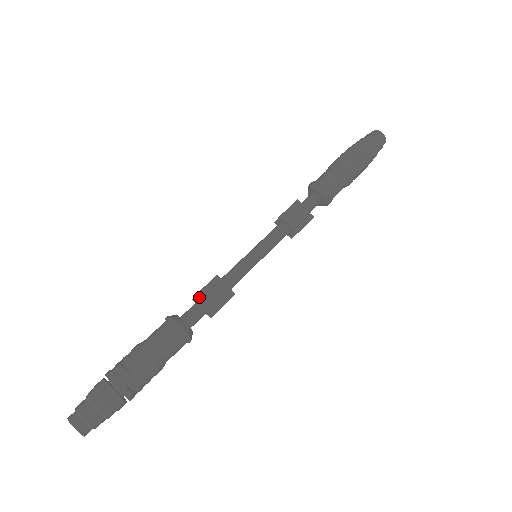
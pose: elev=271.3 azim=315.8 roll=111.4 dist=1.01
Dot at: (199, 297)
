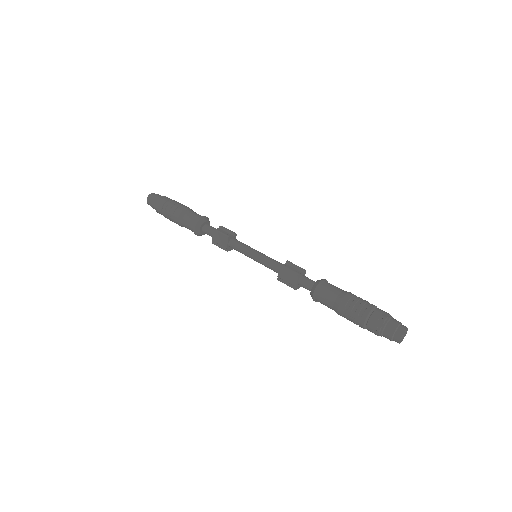
Dot at: (214, 231)
